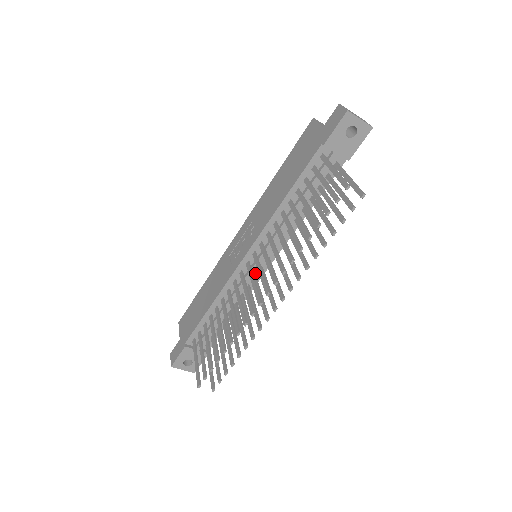
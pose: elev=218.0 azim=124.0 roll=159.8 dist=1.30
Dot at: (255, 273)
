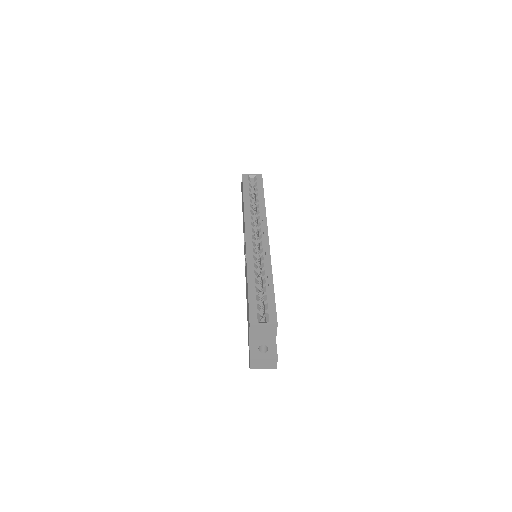
Dot at: occluded
